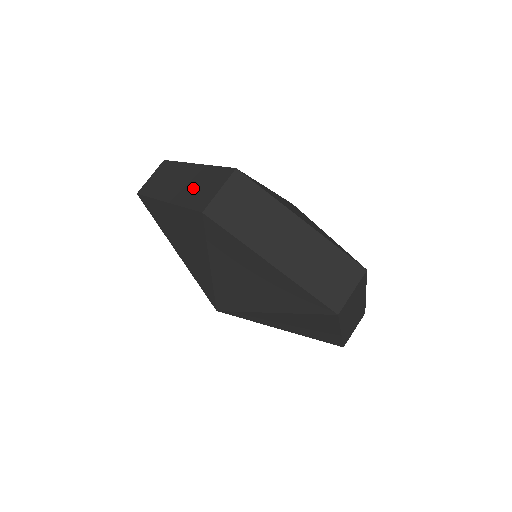
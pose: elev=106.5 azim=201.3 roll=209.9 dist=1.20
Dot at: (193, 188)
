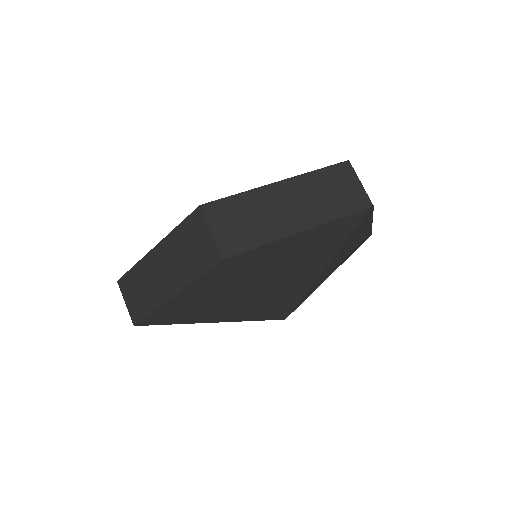
Dot at: (184, 260)
